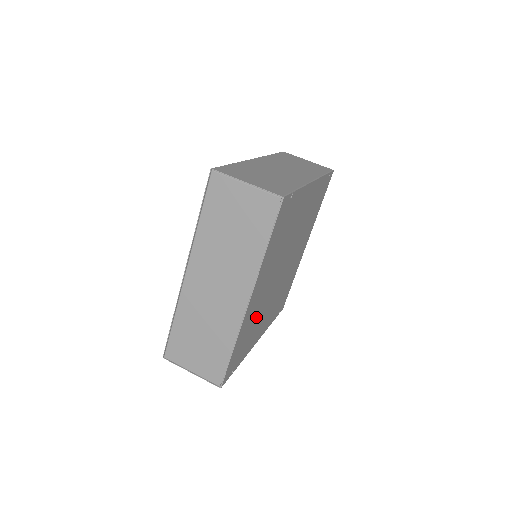
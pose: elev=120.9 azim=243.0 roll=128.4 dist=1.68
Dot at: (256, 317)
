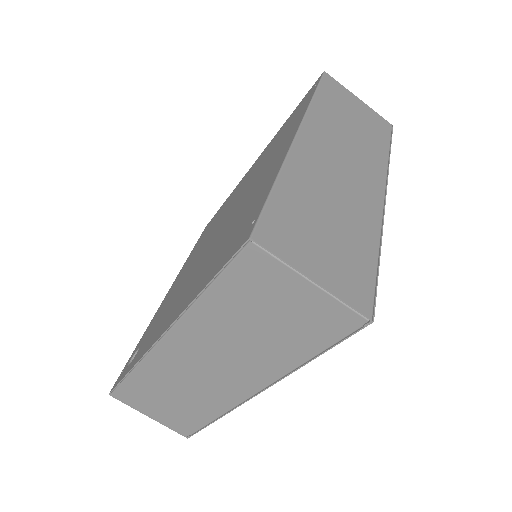
Dot at: occluded
